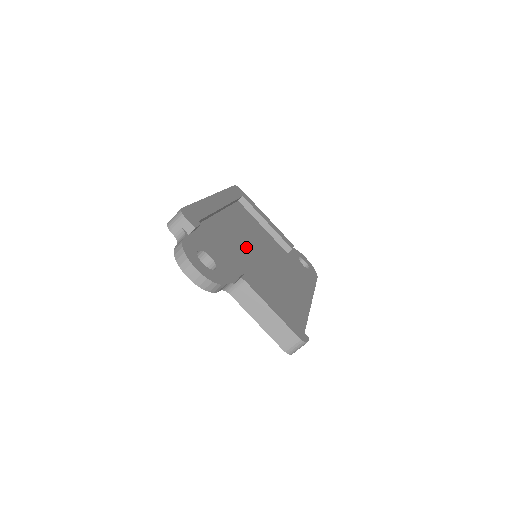
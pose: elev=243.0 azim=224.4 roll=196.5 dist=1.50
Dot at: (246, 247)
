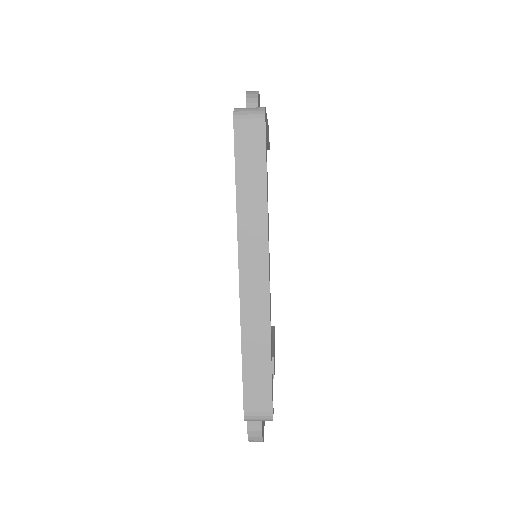
Dot at: occluded
